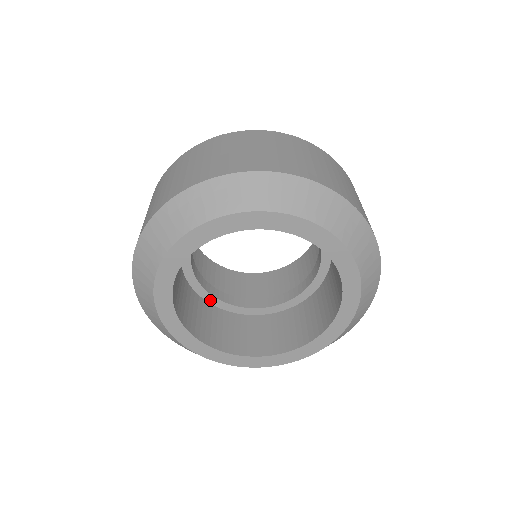
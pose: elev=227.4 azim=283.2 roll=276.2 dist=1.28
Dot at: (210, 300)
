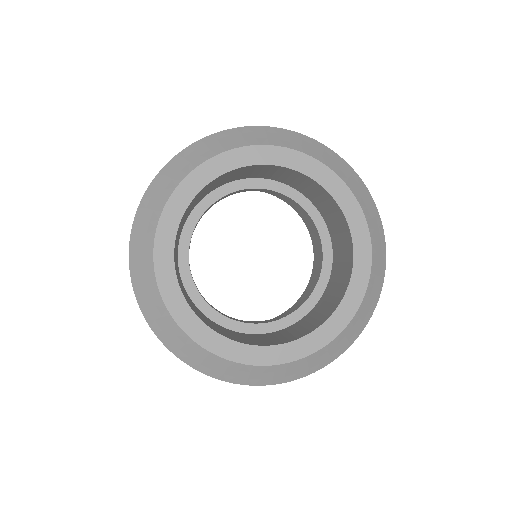
Dot at: (215, 318)
